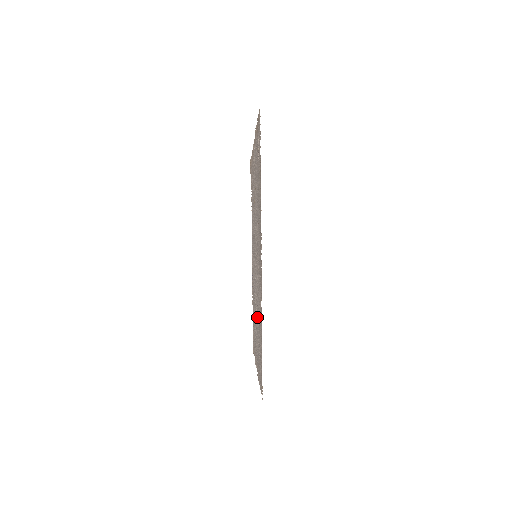
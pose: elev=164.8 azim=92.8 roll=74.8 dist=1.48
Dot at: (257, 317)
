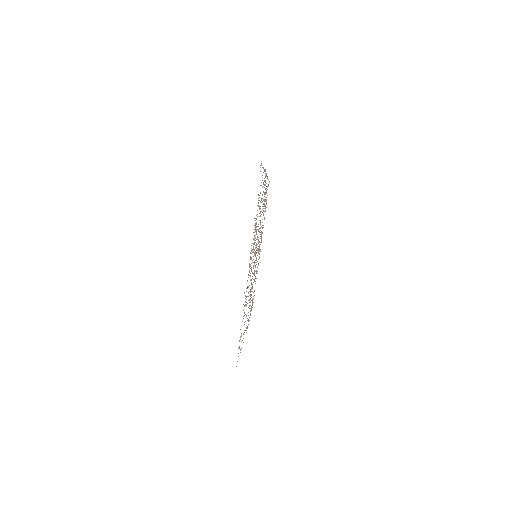
Dot at: (257, 261)
